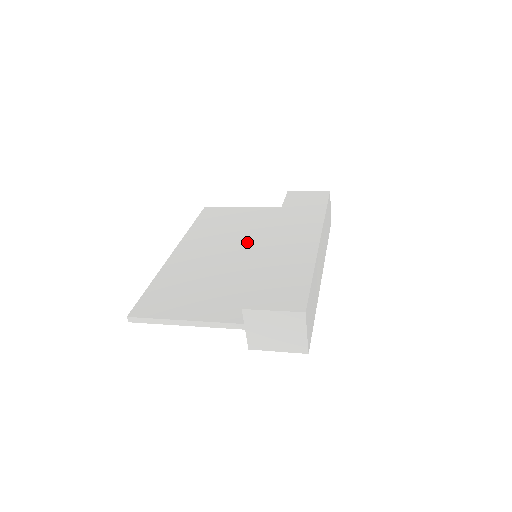
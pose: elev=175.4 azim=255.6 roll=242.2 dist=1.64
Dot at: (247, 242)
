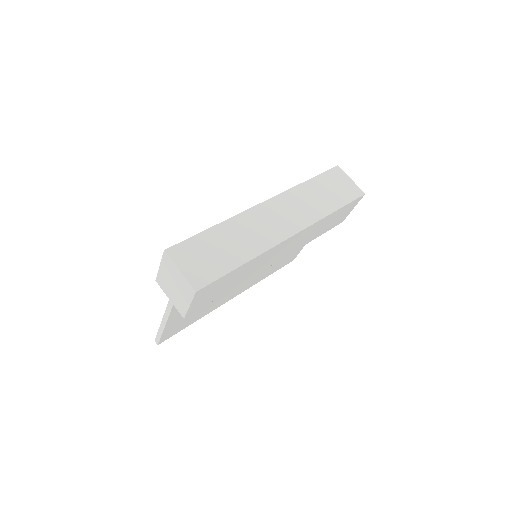
Dot at: occluded
